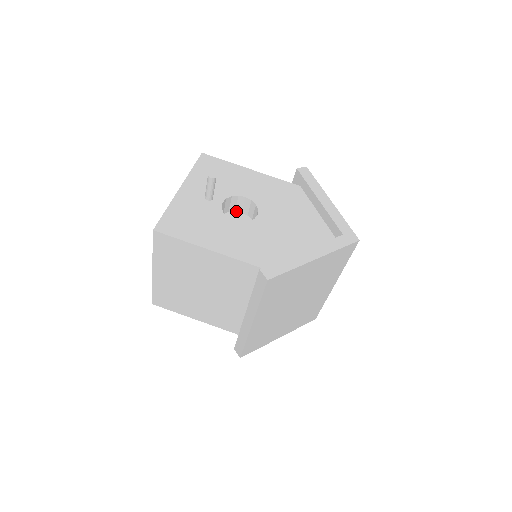
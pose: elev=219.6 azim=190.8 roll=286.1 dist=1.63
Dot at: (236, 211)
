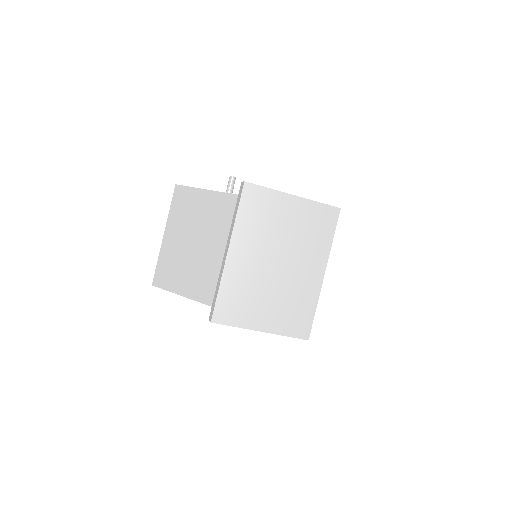
Dot at: occluded
